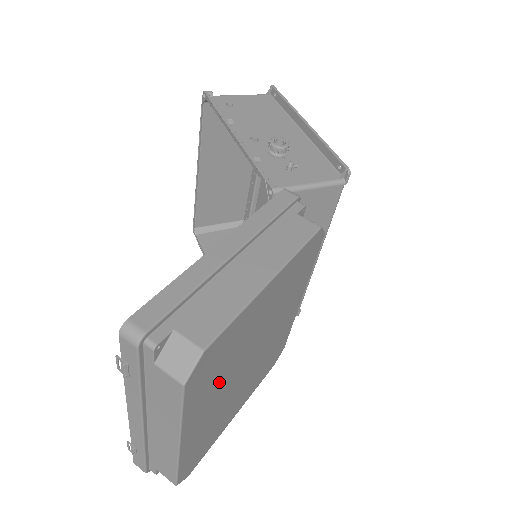
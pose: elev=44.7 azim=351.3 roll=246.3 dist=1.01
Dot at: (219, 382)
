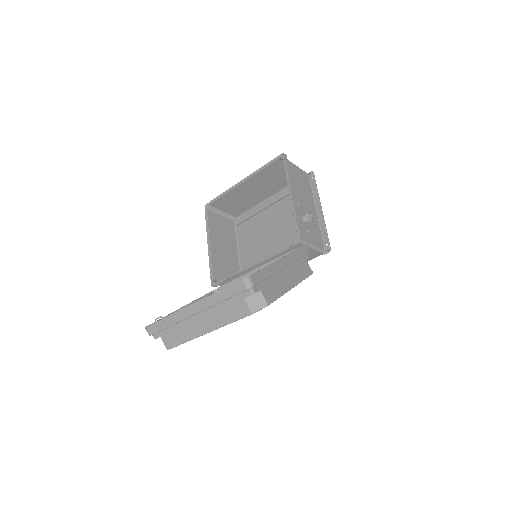
Dot at: occluded
